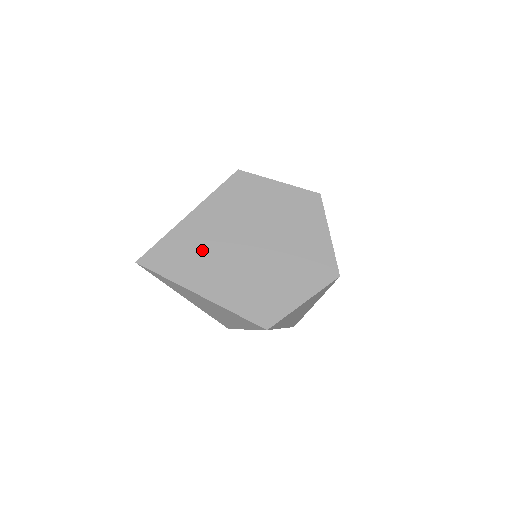
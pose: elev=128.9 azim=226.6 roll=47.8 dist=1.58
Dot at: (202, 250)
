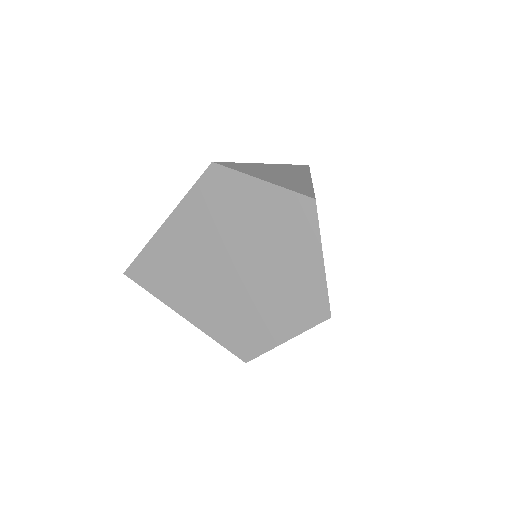
Dot at: (180, 267)
